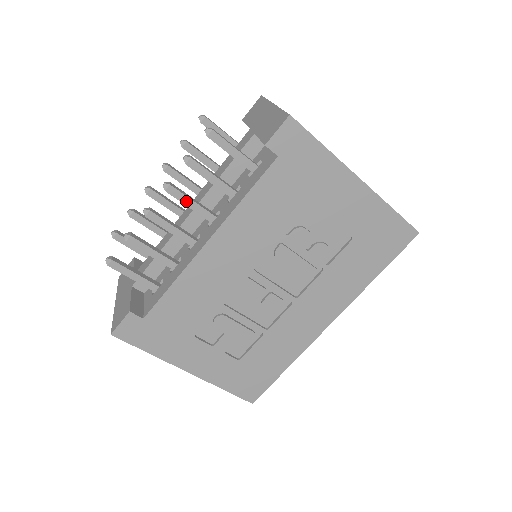
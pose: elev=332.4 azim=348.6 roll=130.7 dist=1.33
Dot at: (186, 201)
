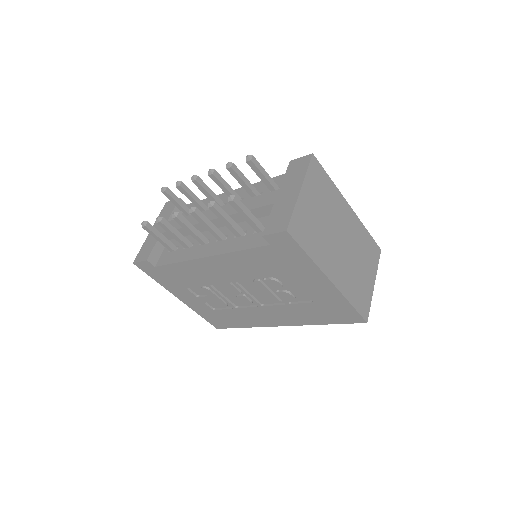
Dot at: (203, 224)
